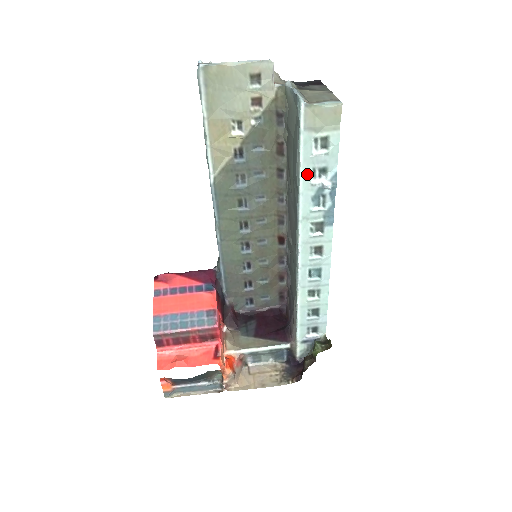
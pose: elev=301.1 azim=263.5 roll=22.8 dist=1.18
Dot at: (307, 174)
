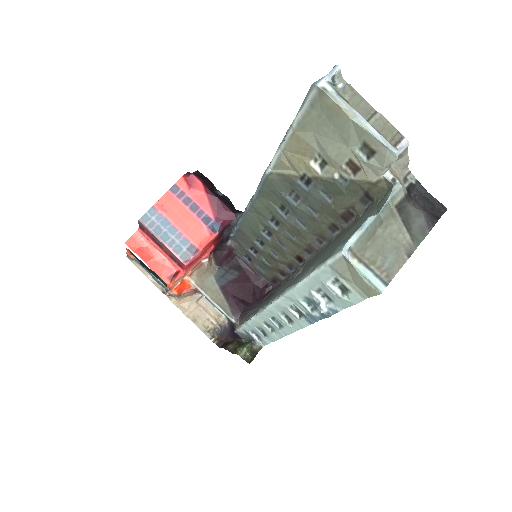
Dot at: (311, 285)
